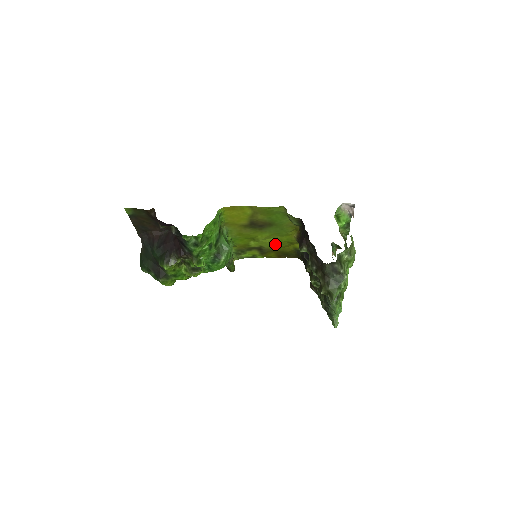
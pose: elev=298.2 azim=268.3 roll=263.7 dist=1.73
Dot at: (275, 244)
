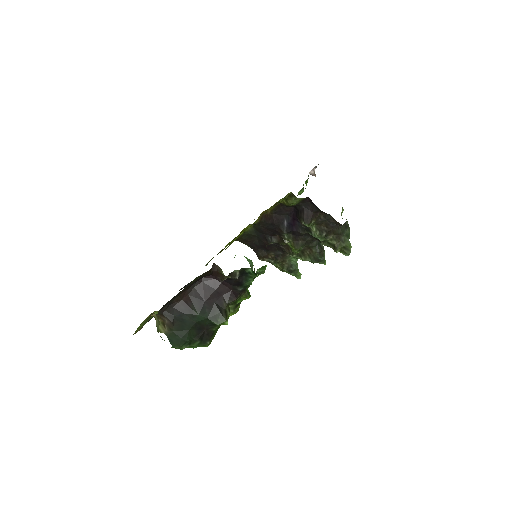
Dot at: occluded
